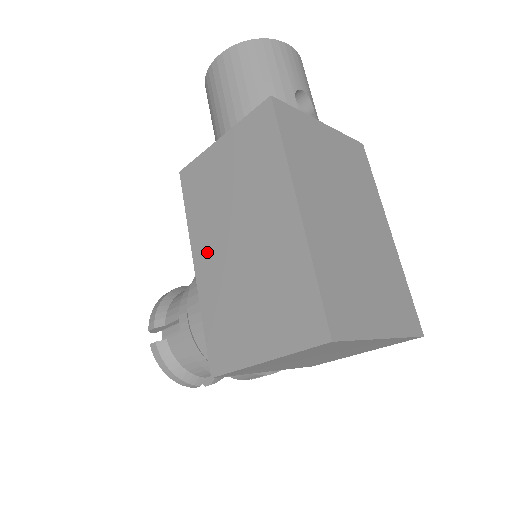
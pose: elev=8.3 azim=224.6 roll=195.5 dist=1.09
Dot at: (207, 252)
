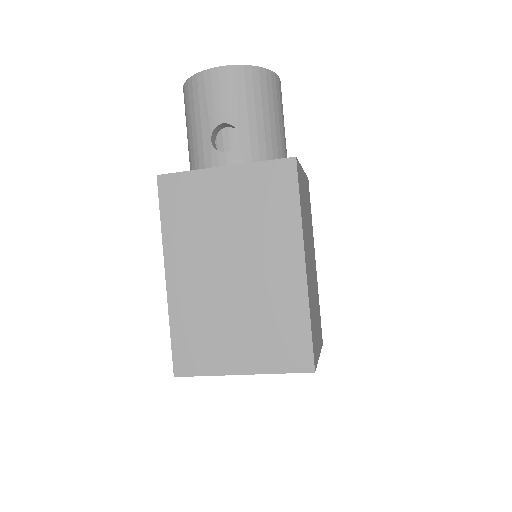
Dot at: occluded
